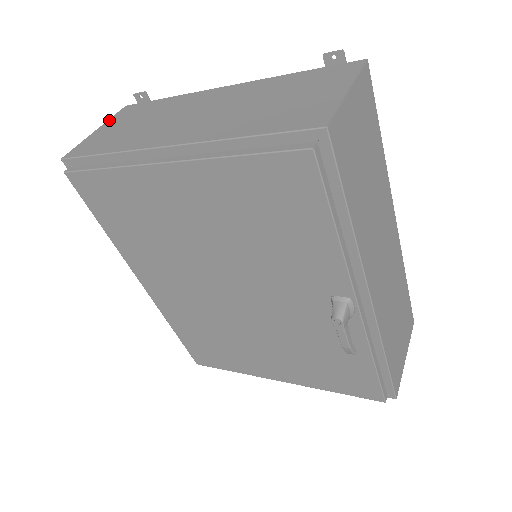
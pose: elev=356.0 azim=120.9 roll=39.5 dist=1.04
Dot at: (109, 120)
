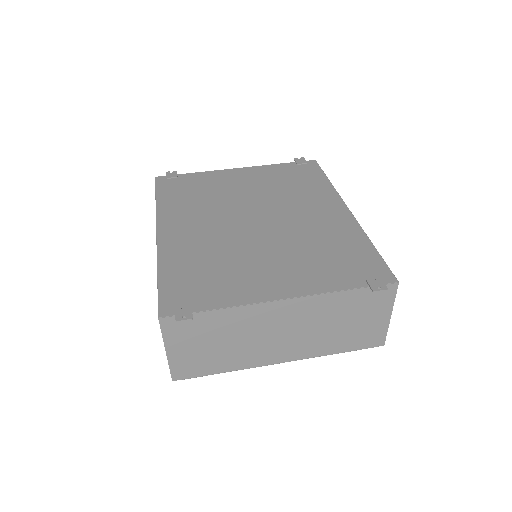
Dot at: (166, 340)
